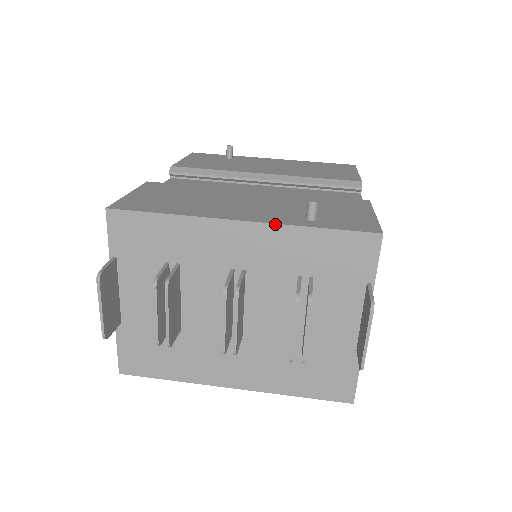
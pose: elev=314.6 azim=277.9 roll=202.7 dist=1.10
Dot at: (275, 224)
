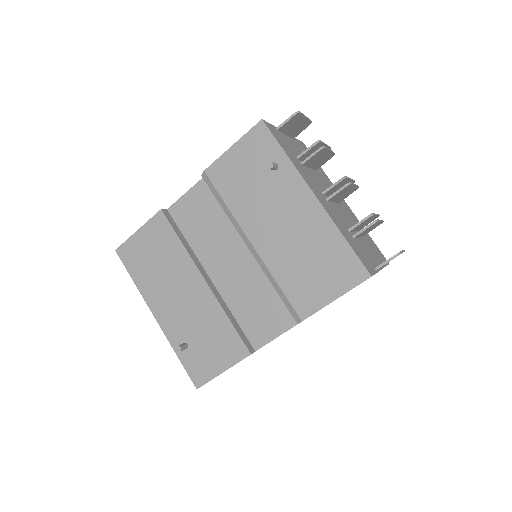
Dot at: (165, 335)
